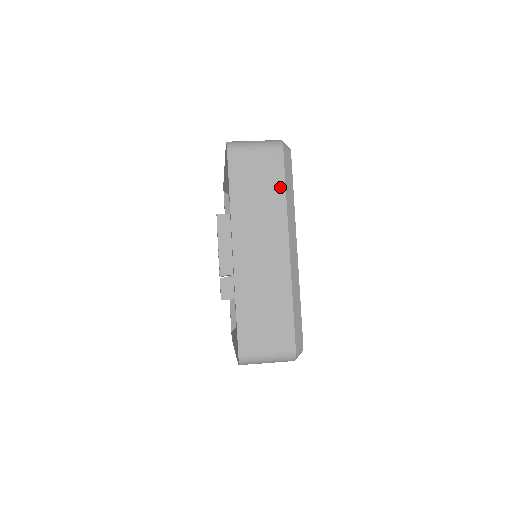
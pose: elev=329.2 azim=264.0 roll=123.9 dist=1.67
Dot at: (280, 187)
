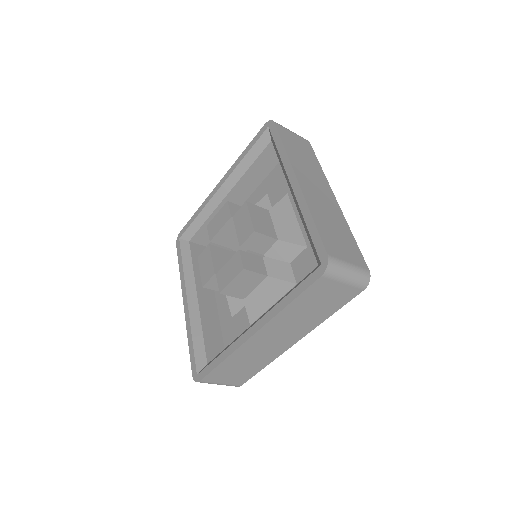
Dot at: (315, 160)
